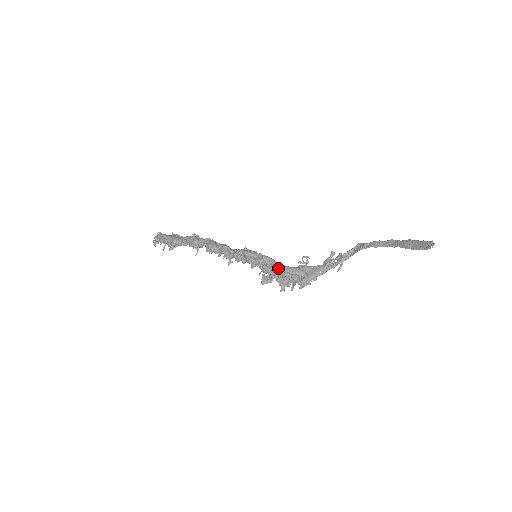
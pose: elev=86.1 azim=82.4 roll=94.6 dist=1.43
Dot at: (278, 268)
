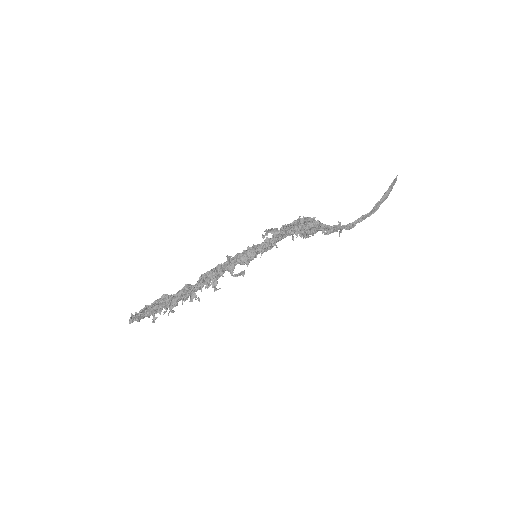
Dot at: occluded
